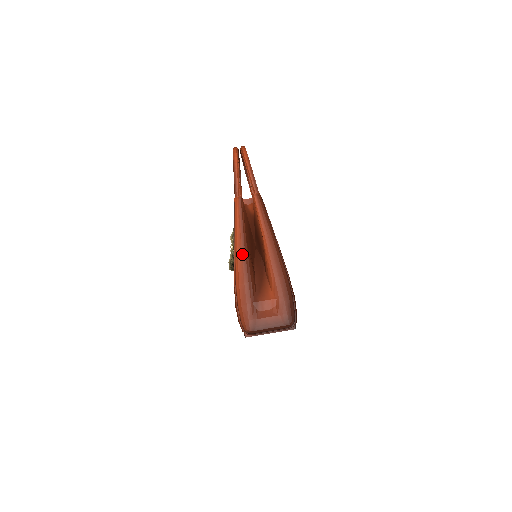
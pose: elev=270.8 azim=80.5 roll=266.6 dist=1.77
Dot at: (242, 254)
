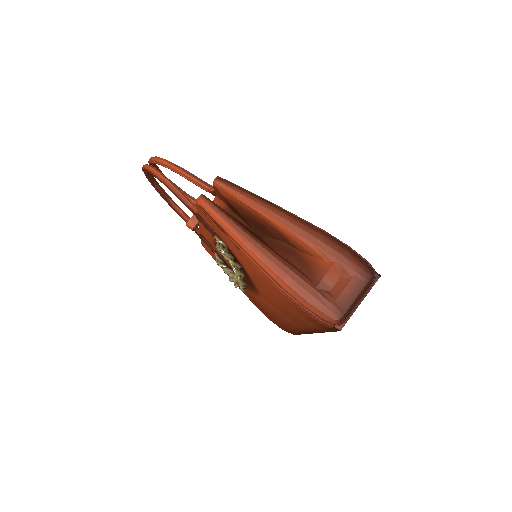
Dot at: (258, 249)
